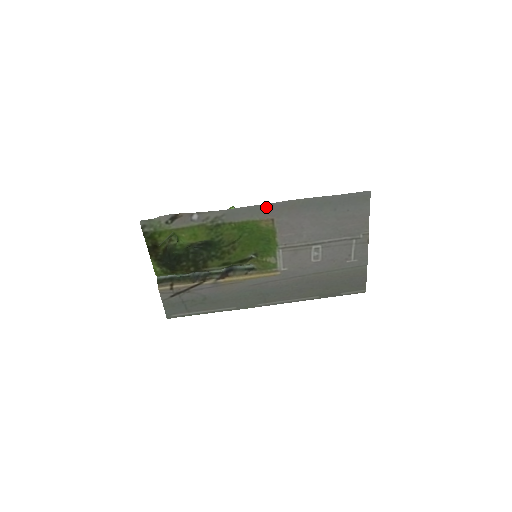
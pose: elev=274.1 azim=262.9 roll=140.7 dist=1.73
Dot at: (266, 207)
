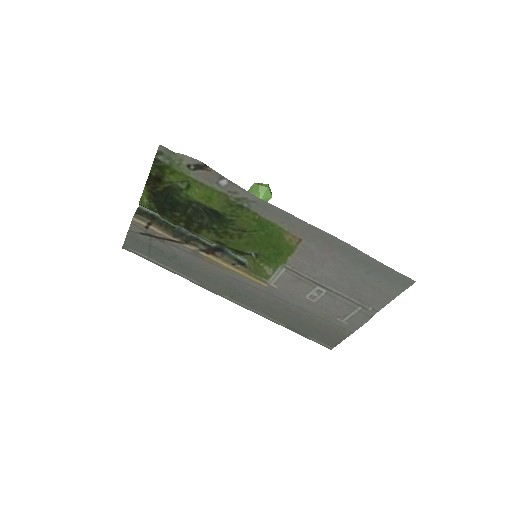
Dot at: (304, 225)
